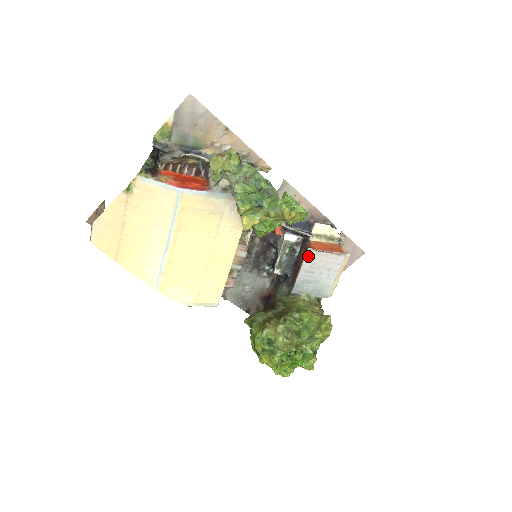
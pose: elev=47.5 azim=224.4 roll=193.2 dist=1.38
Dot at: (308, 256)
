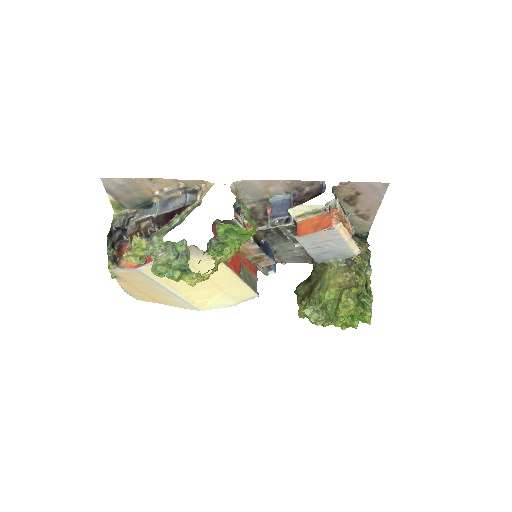
Dot at: (300, 240)
